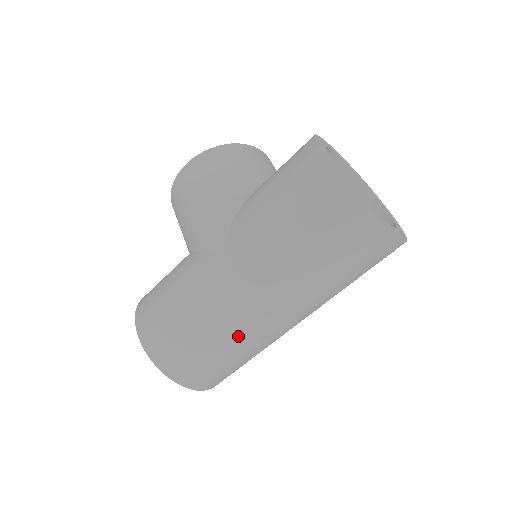
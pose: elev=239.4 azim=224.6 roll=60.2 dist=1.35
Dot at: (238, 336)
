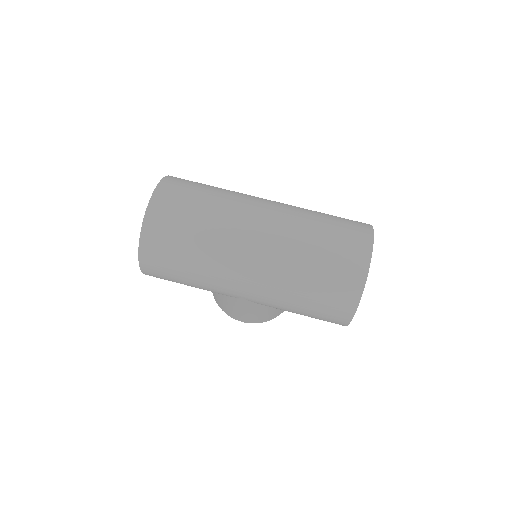
Dot at: (231, 202)
